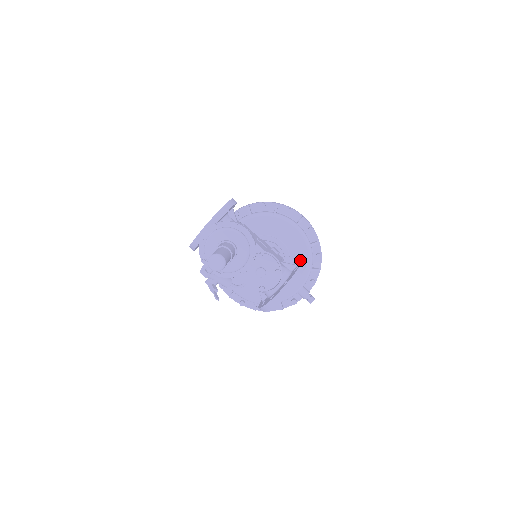
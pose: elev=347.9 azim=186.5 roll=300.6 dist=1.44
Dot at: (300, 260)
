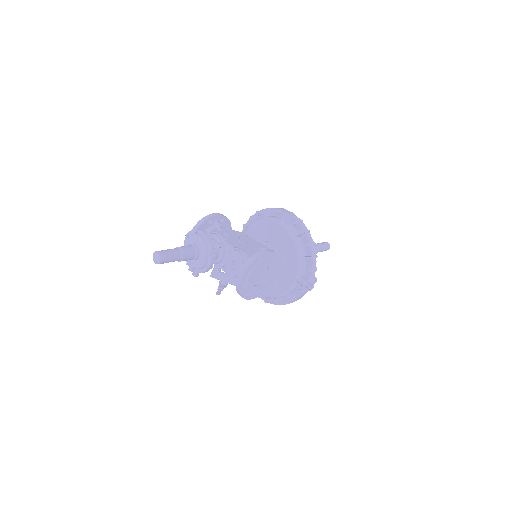
Dot at: (268, 250)
